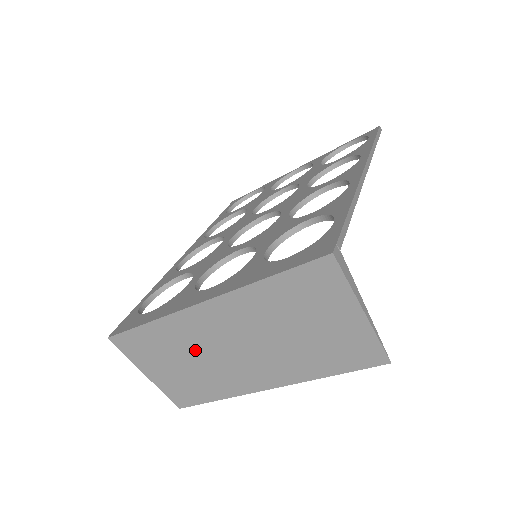
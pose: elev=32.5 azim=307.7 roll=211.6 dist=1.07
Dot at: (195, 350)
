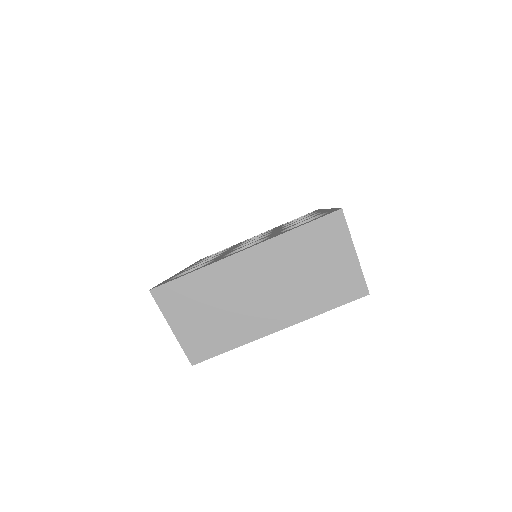
Dot at: (226, 296)
